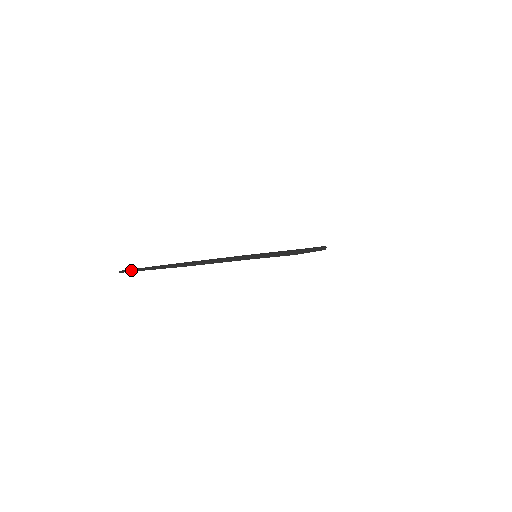
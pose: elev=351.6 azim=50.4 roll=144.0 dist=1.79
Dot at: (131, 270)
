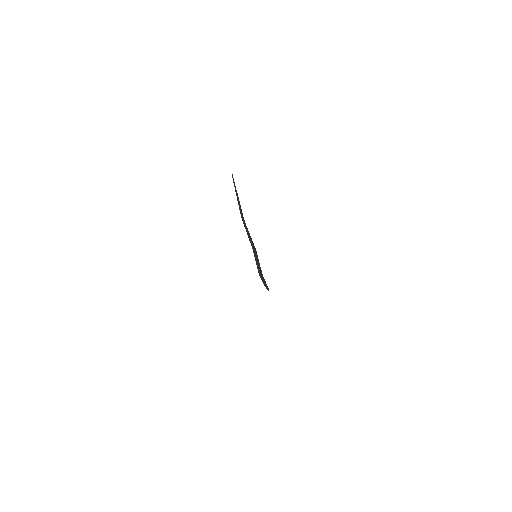
Dot at: (234, 182)
